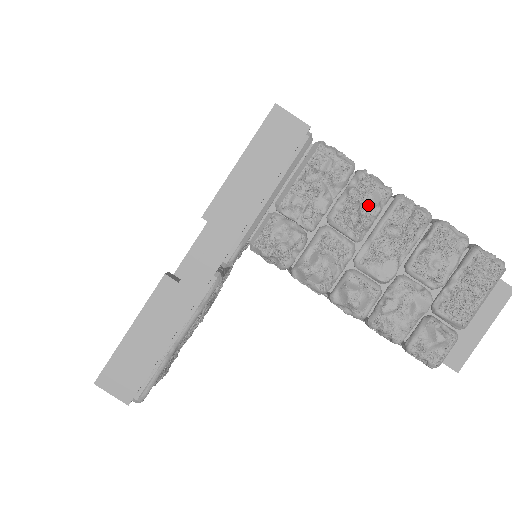
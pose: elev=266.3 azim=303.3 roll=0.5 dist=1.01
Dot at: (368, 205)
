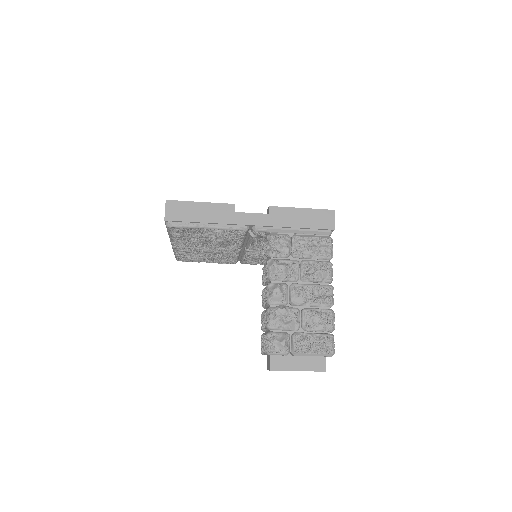
Dot at: (319, 274)
